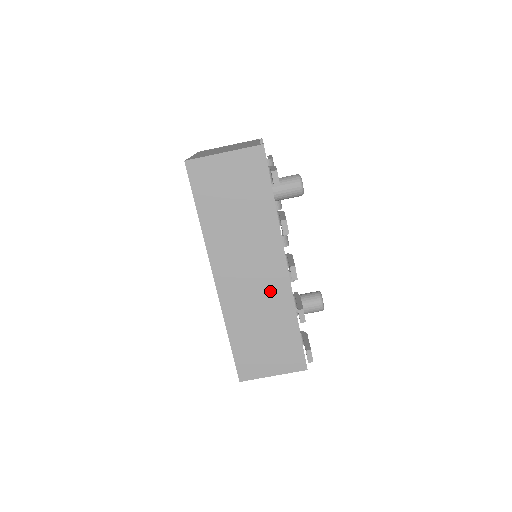
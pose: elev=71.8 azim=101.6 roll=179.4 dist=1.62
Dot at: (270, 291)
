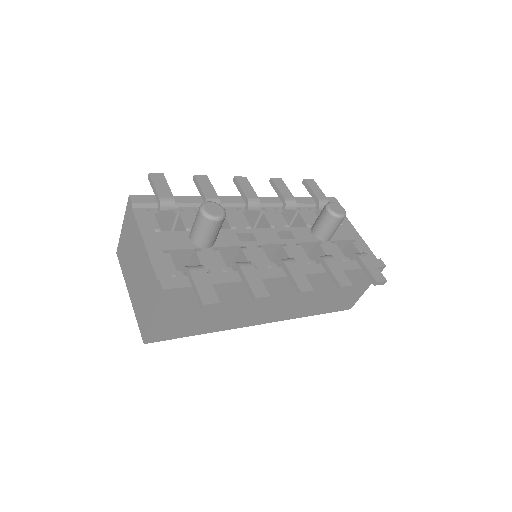
Dot at: occluded
